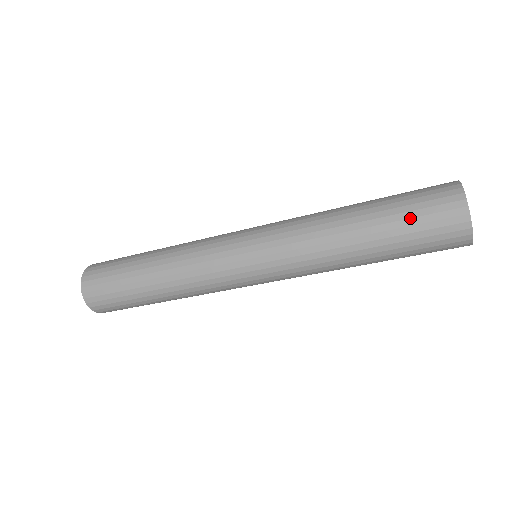
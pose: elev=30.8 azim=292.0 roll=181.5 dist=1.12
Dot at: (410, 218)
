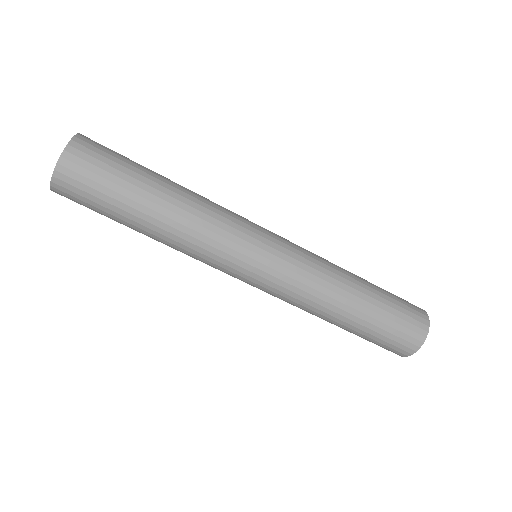
Dot at: (392, 320)
